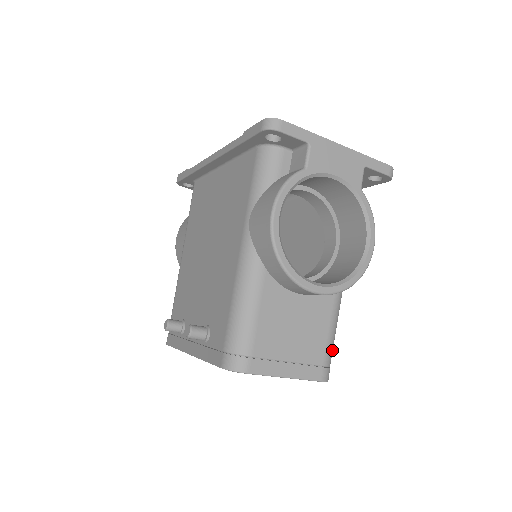
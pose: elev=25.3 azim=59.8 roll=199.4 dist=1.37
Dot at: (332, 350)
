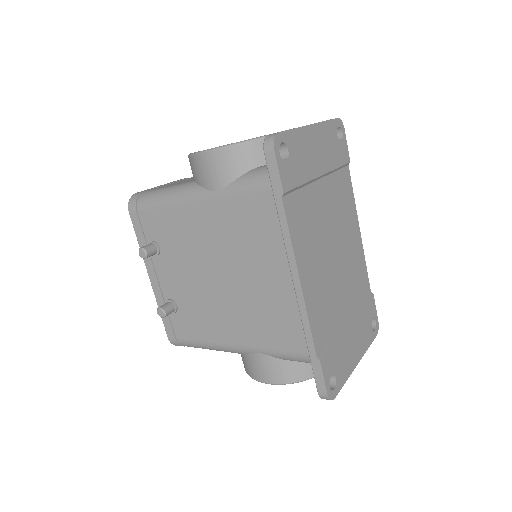
Dot at: occluded
